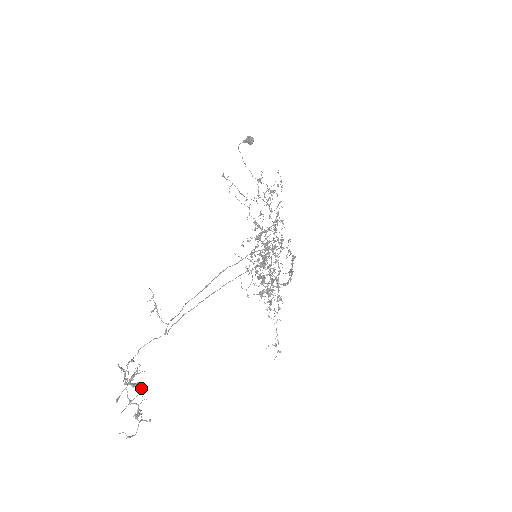
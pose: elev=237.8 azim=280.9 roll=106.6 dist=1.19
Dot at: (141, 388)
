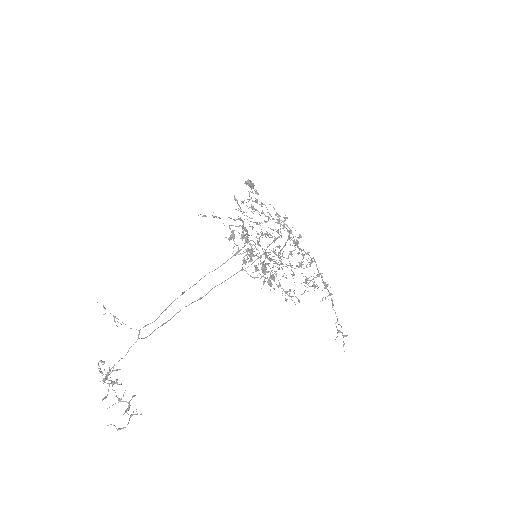
Dot at: (119, 384)
